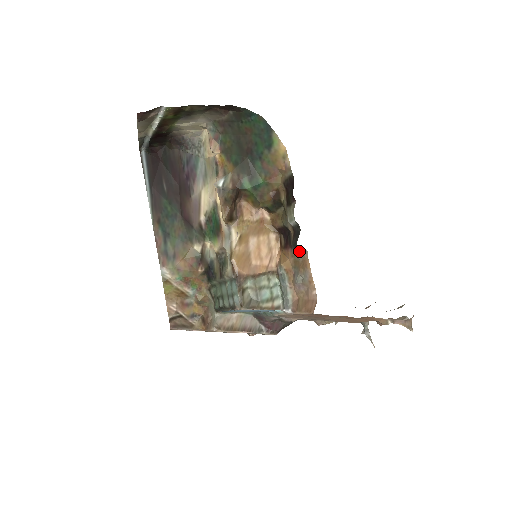
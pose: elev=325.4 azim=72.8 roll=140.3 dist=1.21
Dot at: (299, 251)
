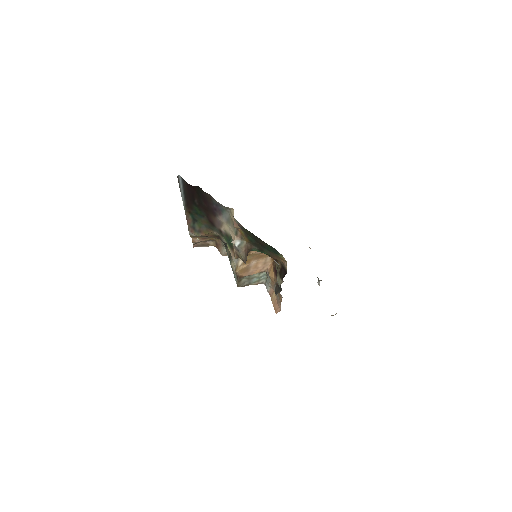
Dot at: occluded
